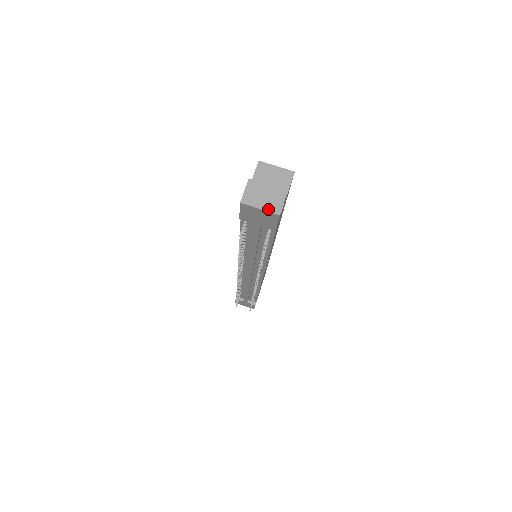
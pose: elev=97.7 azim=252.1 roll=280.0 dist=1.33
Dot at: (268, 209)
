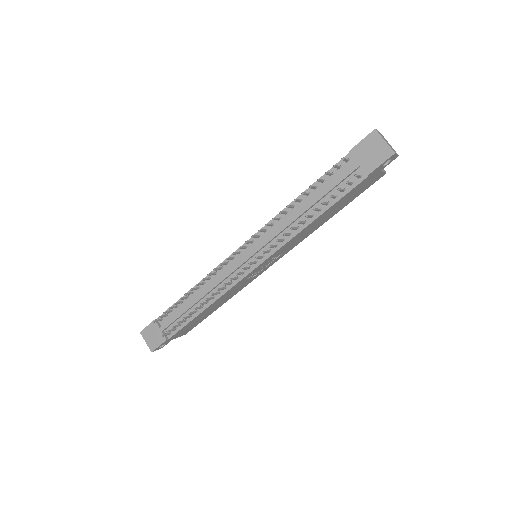
Dot at: (389, 145)
